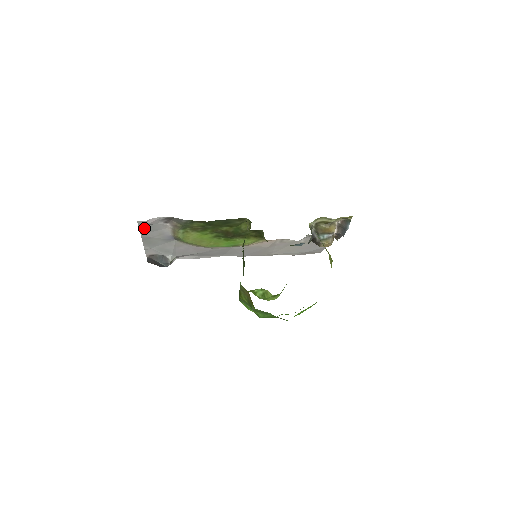
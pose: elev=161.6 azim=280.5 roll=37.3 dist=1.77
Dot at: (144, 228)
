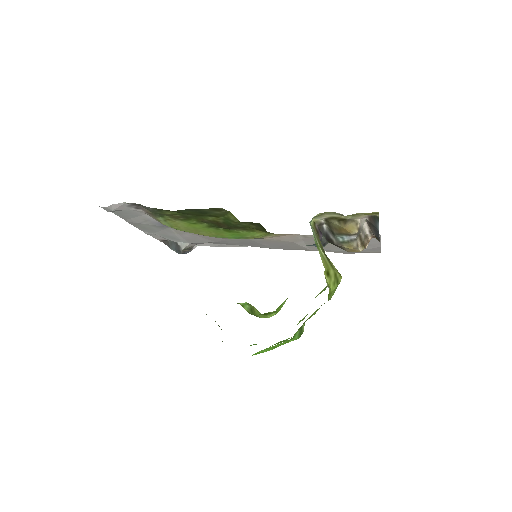
Dot at: (120, 213)
